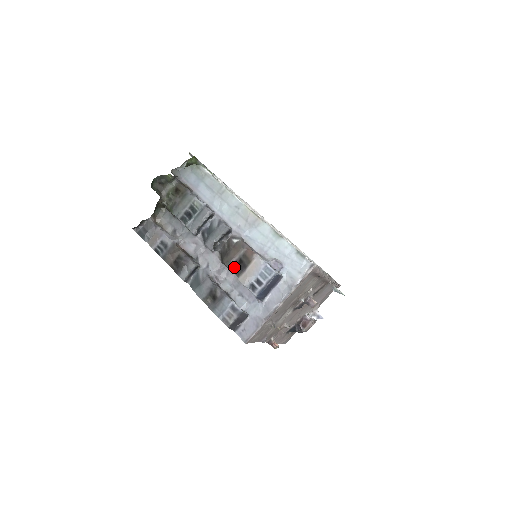
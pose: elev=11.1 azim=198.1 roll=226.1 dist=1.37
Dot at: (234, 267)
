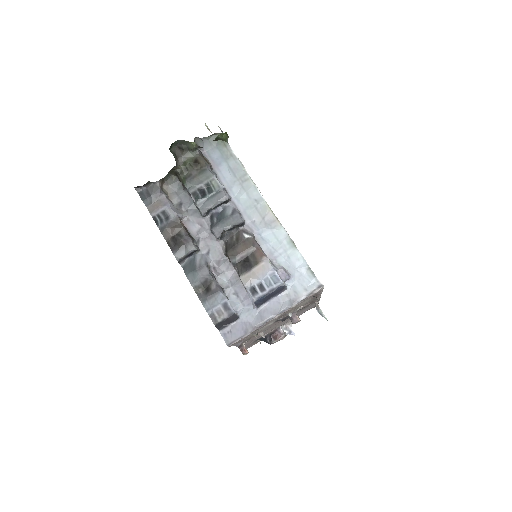
Dot at: (238, 263)
